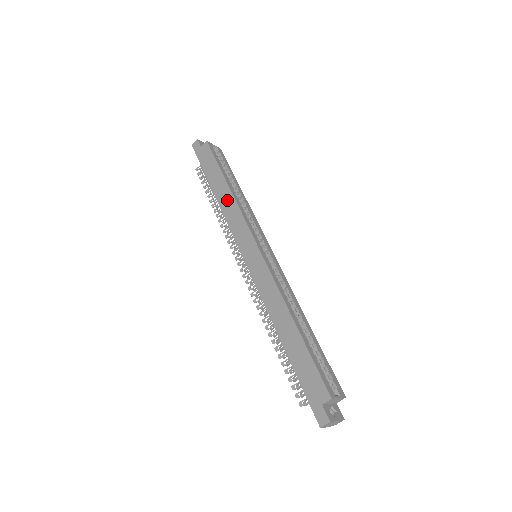
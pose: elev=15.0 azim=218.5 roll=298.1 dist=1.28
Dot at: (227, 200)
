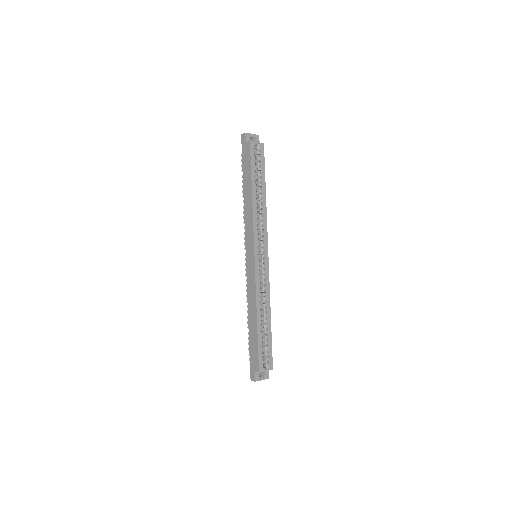
Dot at: (248, 205)
